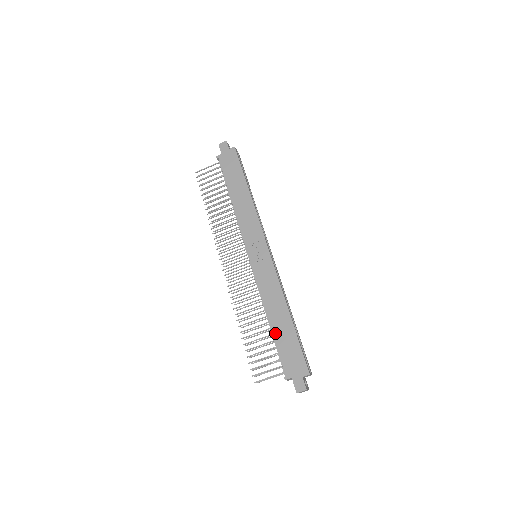
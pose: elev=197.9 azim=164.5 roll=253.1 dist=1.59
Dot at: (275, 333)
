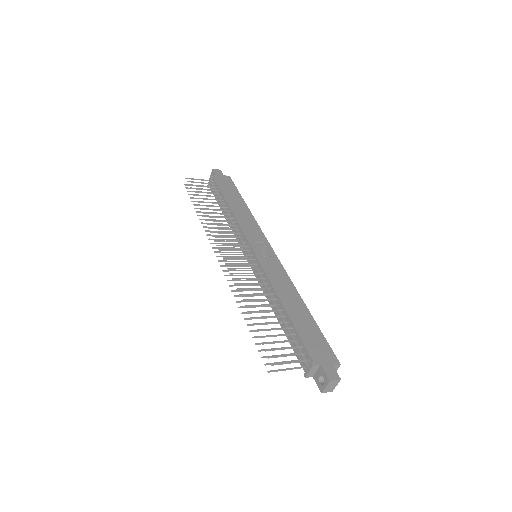
Dot at: (293, 319)
